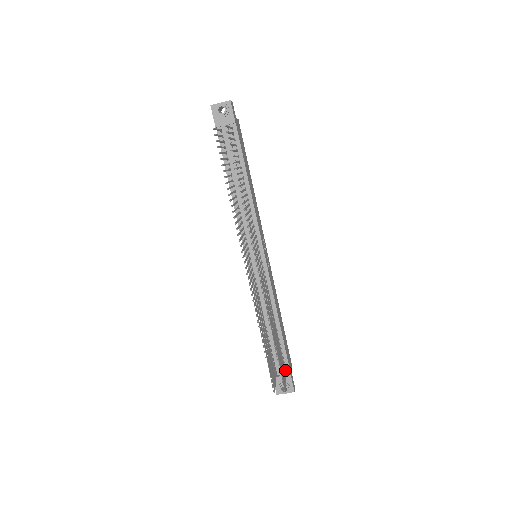
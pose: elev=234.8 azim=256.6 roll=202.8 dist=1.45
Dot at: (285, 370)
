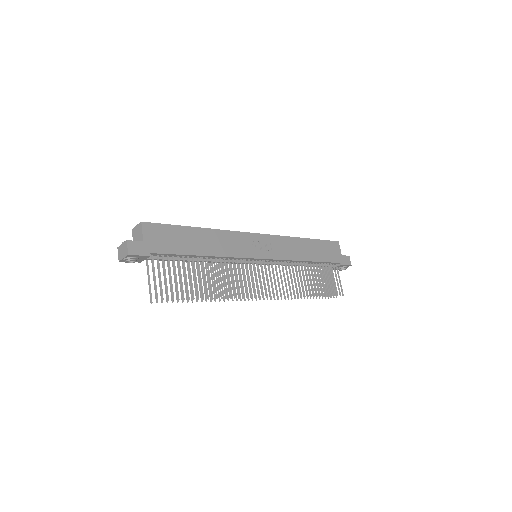
Dot at: (335, 265)
